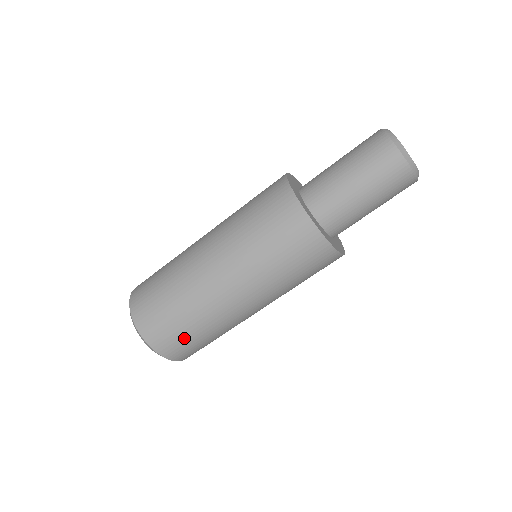
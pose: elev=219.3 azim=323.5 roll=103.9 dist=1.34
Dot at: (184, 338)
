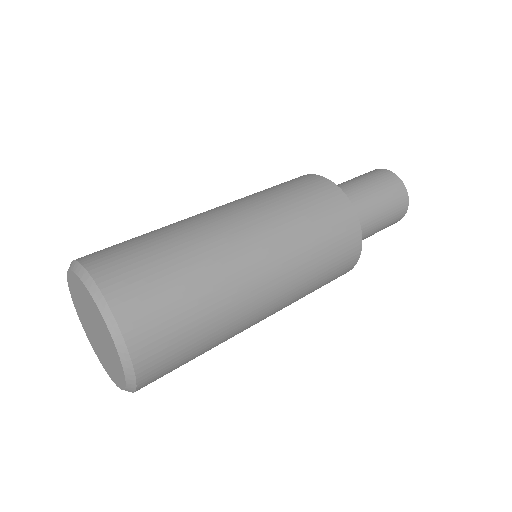
Dot at: (158, 277)
